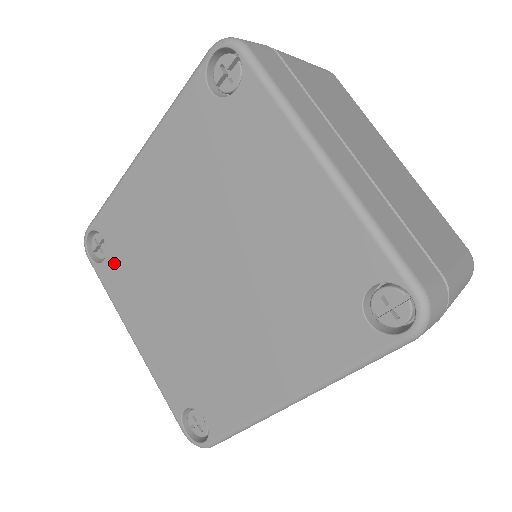
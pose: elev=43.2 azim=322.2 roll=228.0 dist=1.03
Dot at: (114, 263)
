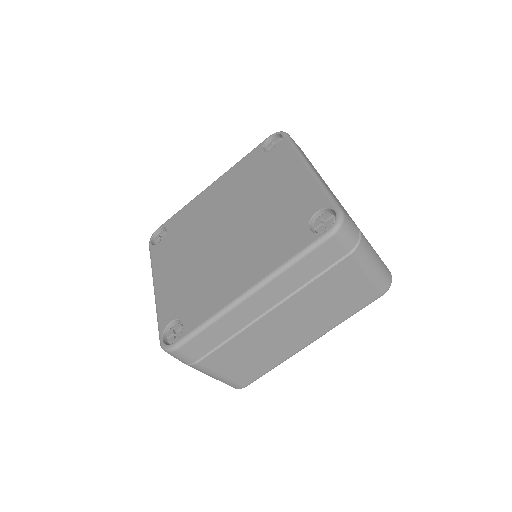
Dot at: (167, 242)
